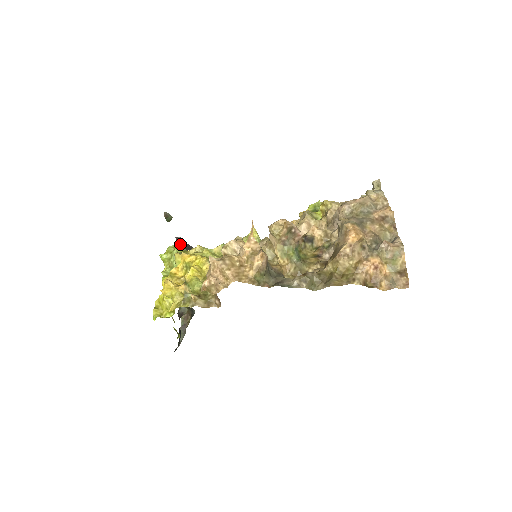
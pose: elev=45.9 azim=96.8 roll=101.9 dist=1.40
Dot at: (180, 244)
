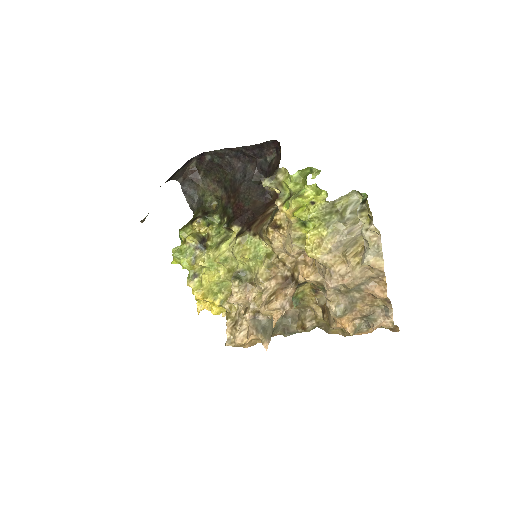
Dot at: occluded
